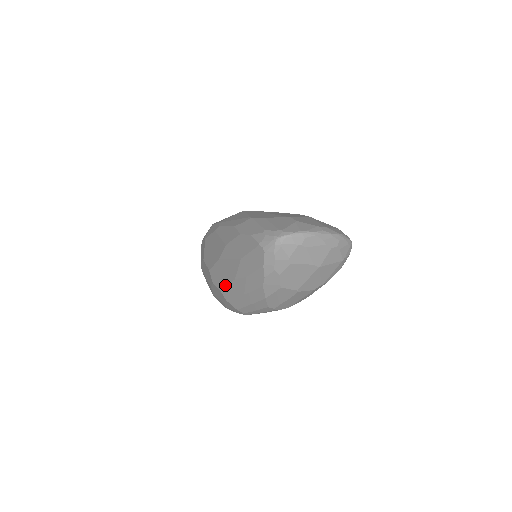
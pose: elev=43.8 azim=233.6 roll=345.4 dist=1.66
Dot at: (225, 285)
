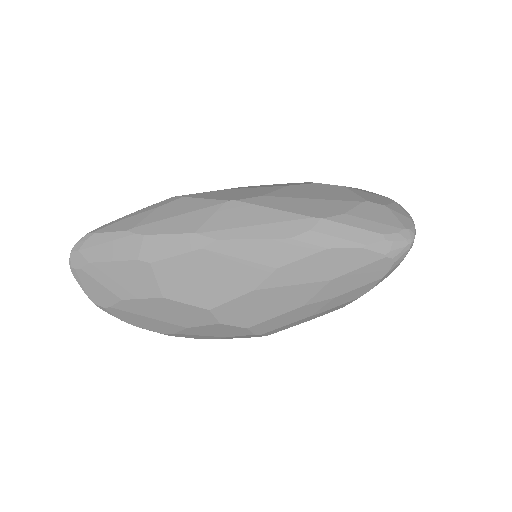
Dot at: (267, 318)
